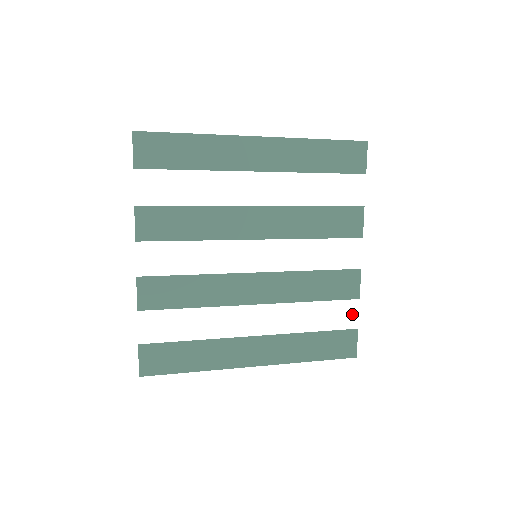
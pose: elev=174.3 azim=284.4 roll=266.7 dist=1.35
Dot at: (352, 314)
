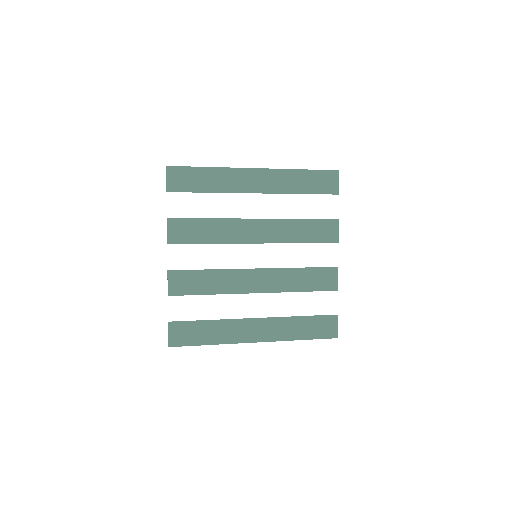
Dot at: (333, 303)
